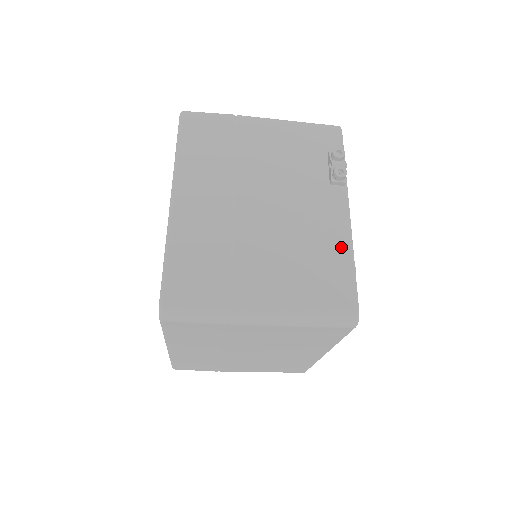
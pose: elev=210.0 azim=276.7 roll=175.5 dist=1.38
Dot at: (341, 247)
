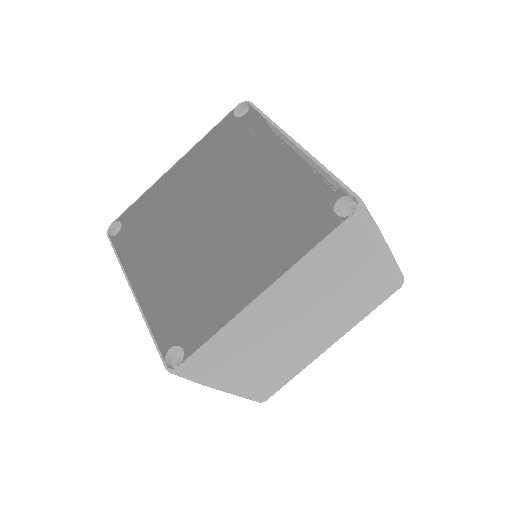
Dot at: occluded
